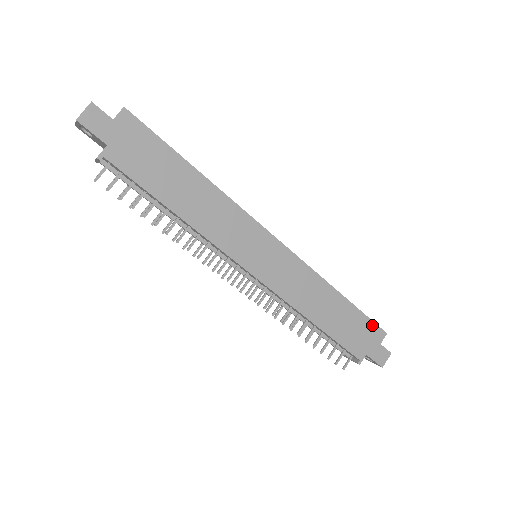
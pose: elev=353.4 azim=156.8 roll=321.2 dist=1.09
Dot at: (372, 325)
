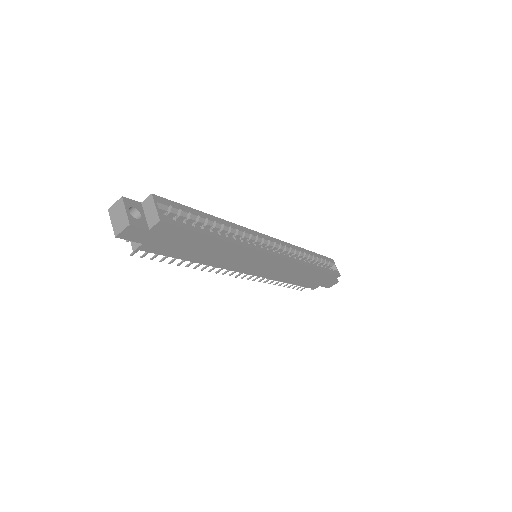
Dot at: (332, 275)
